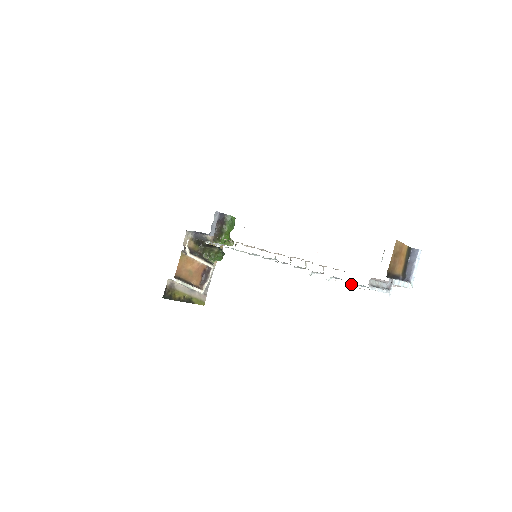
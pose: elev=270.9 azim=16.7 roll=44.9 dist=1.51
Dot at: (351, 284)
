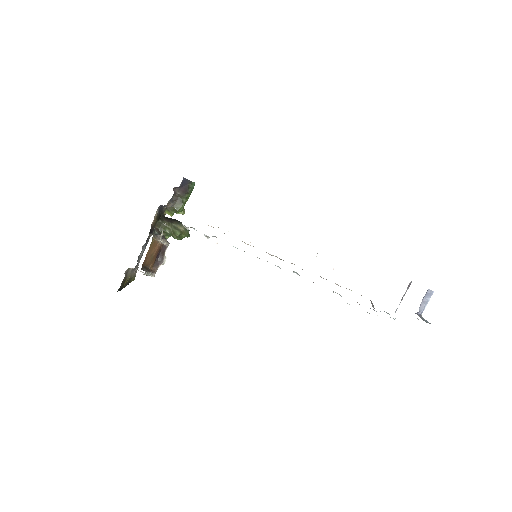
Dot at: occluded
